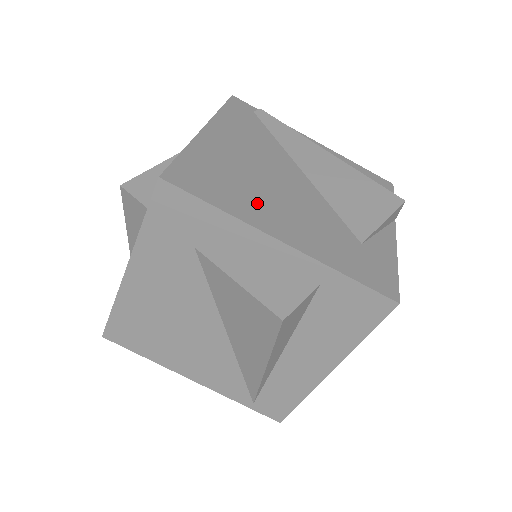
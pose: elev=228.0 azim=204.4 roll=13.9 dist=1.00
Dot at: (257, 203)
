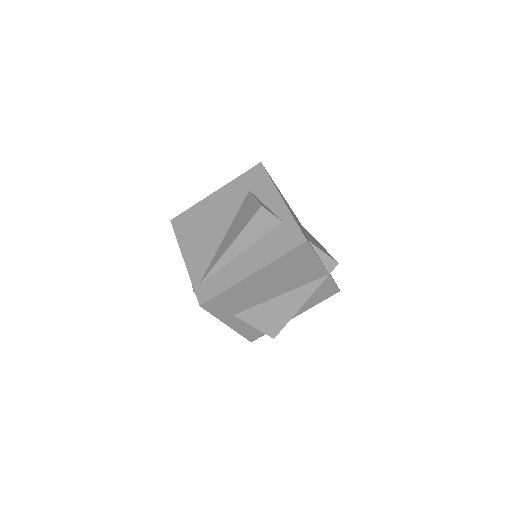
Dot at: (282, 197)
